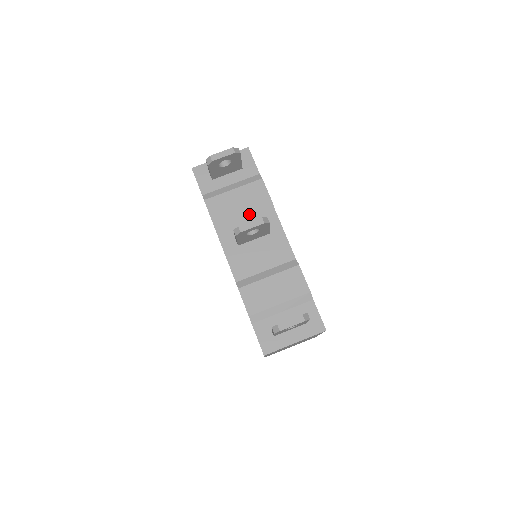
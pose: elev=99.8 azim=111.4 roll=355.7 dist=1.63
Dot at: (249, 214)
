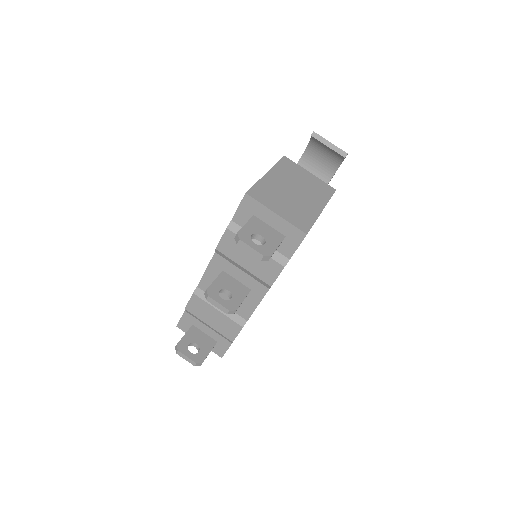
Dot at: (248, 272)
